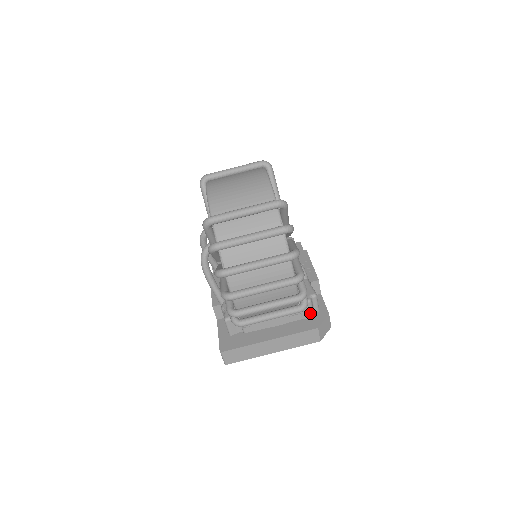
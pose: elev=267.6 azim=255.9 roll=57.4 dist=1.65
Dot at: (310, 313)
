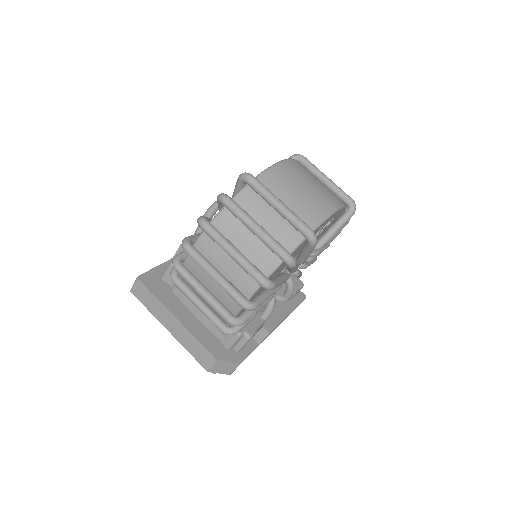
Dot at: (229, 343)
